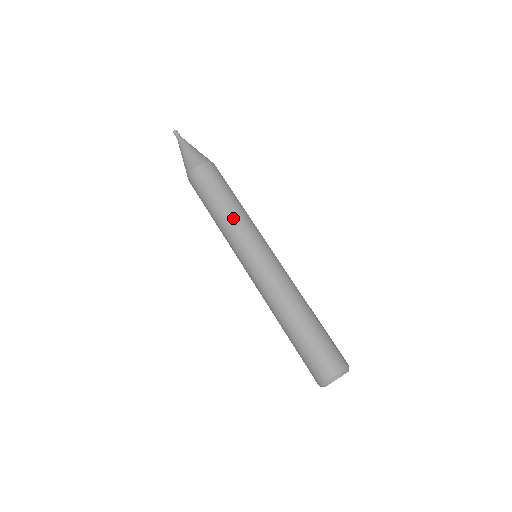
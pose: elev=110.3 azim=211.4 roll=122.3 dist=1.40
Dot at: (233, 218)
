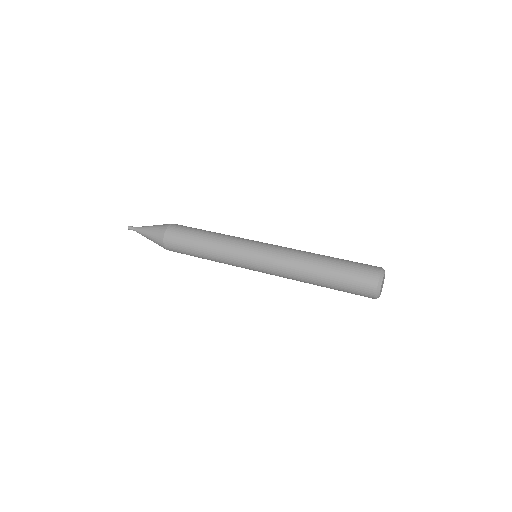
Dot at: (217, 249)
